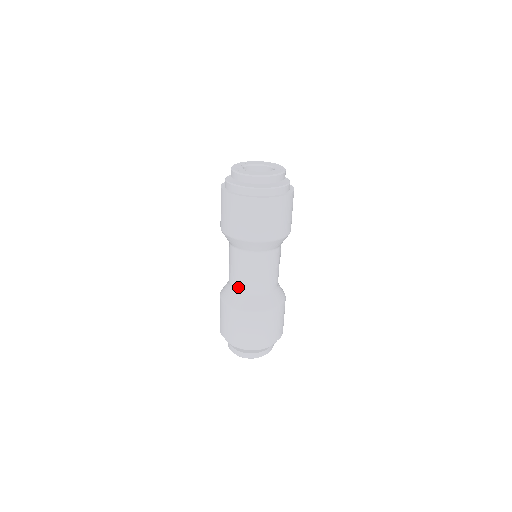
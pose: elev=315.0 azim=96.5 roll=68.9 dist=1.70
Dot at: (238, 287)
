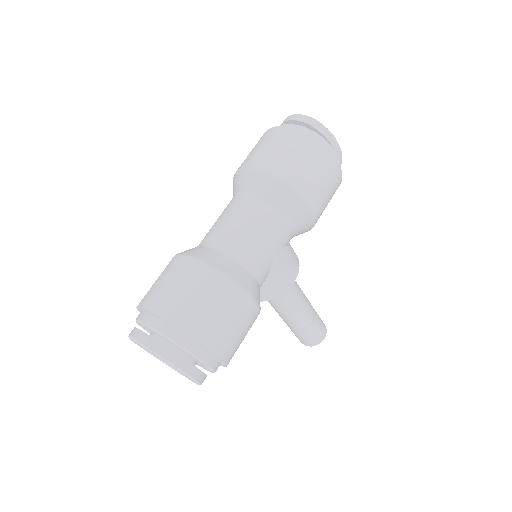
Dot at: (204, 239)
